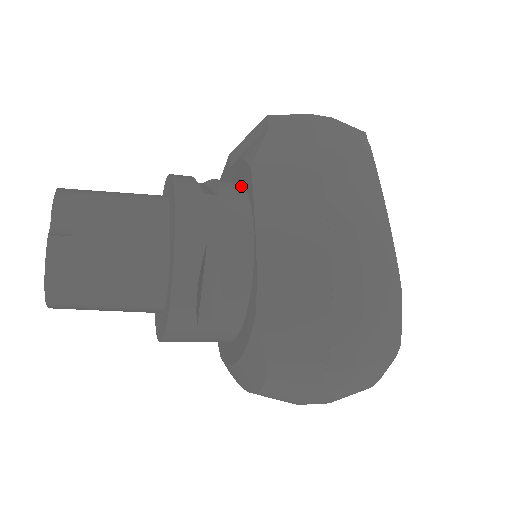
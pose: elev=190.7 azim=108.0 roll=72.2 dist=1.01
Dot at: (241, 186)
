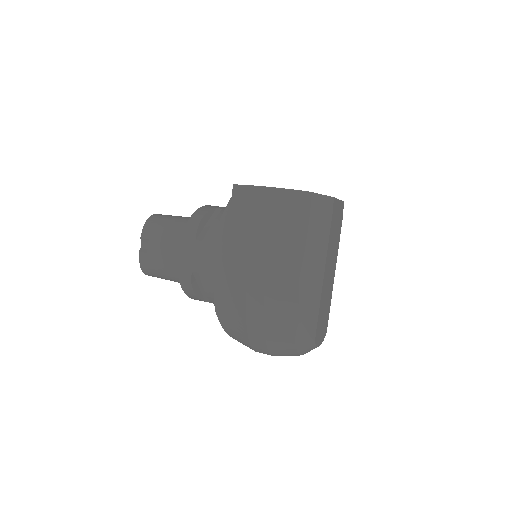
Dot at: occluded
